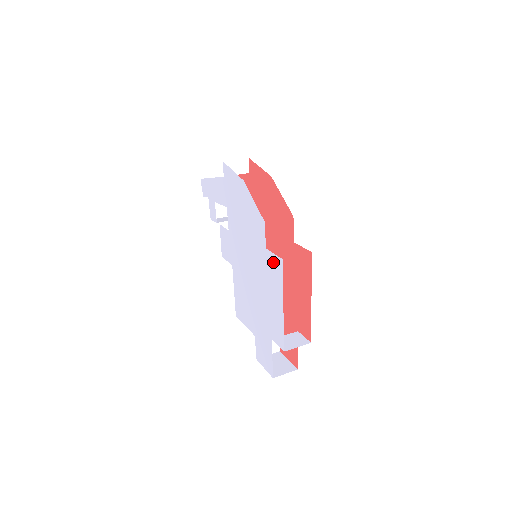
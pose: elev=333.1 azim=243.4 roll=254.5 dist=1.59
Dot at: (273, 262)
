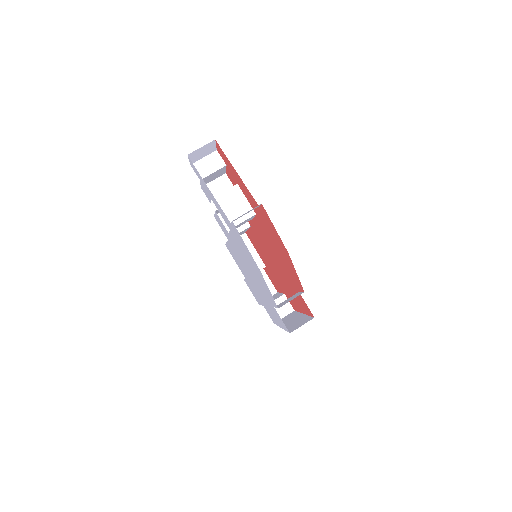
Dot at: (279, 318)
